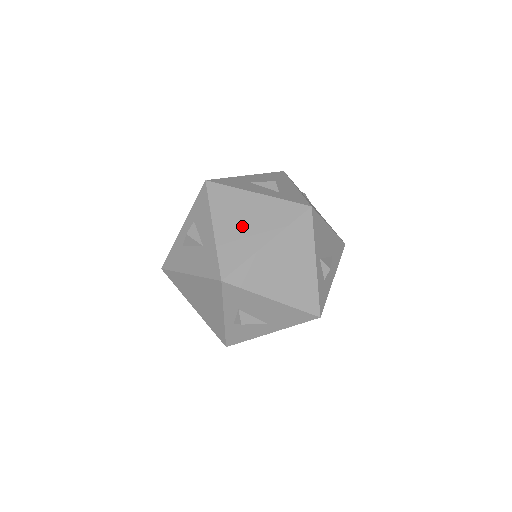
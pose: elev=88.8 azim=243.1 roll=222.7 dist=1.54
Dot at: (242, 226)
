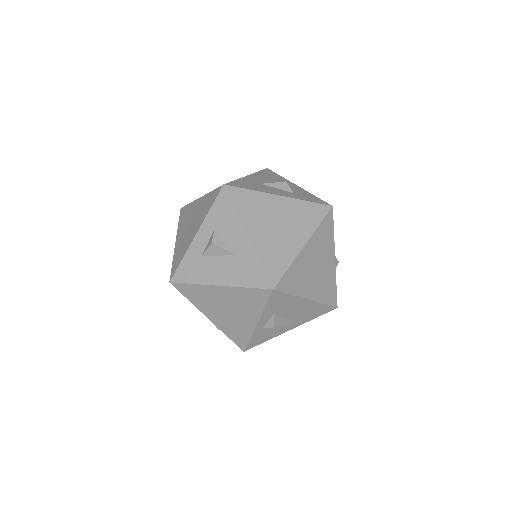
Dot at: (276, 231)
